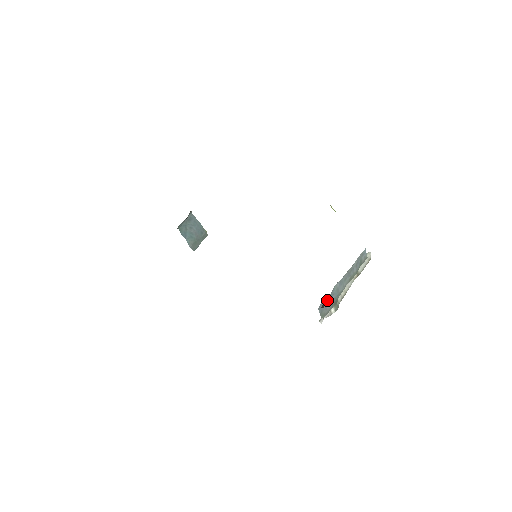
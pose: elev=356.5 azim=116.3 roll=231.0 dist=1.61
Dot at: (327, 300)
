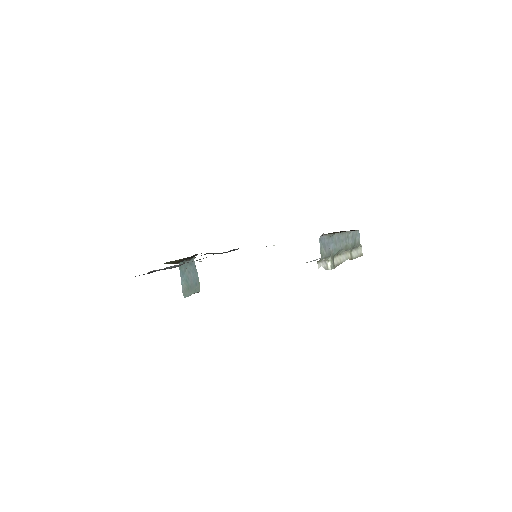
Dot at: (327, 241)
